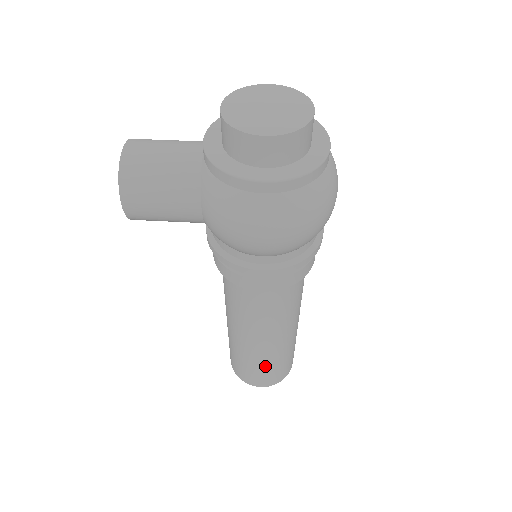
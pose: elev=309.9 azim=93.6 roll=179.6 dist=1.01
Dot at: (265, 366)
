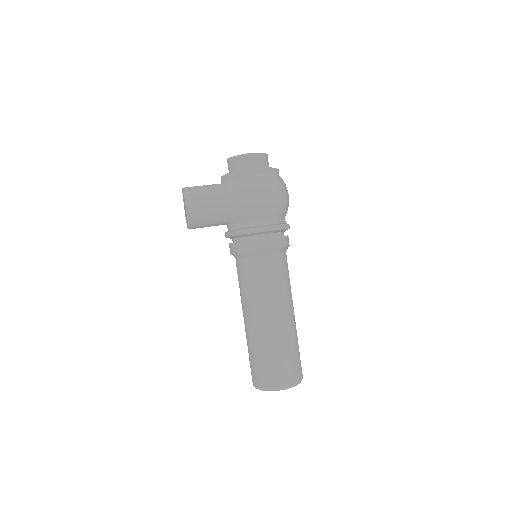
Dot at: (282, 351)
